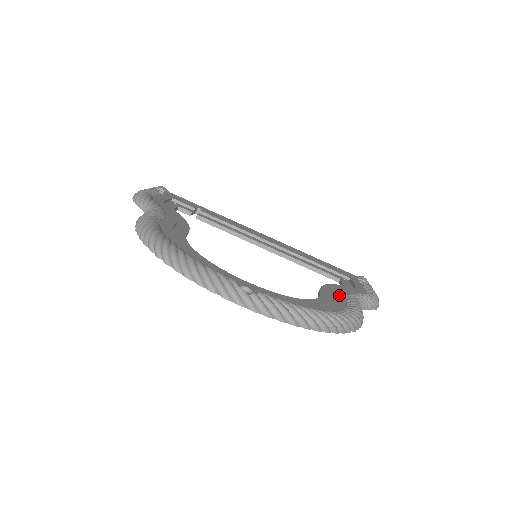
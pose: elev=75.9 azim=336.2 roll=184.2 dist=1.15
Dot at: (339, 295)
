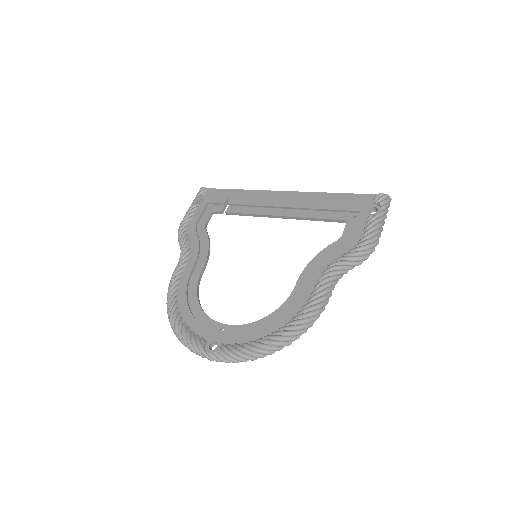
Dot at: (311, 280)
